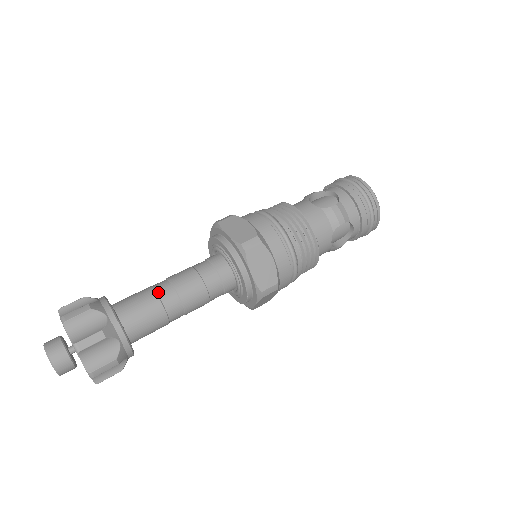
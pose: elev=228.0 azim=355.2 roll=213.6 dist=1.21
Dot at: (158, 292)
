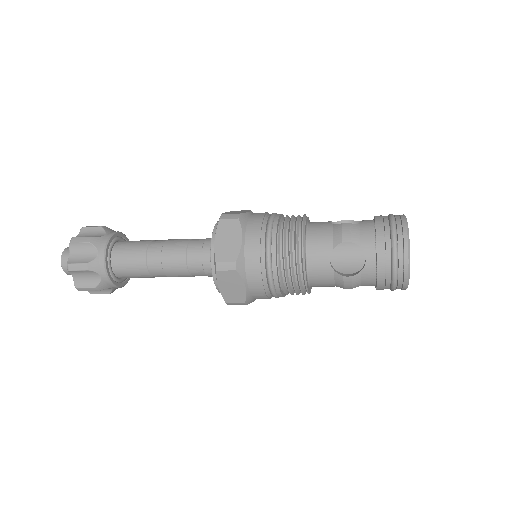
Dot at: (153, 241)
